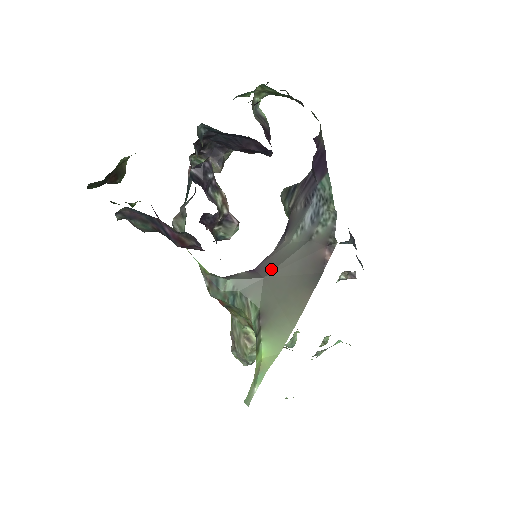
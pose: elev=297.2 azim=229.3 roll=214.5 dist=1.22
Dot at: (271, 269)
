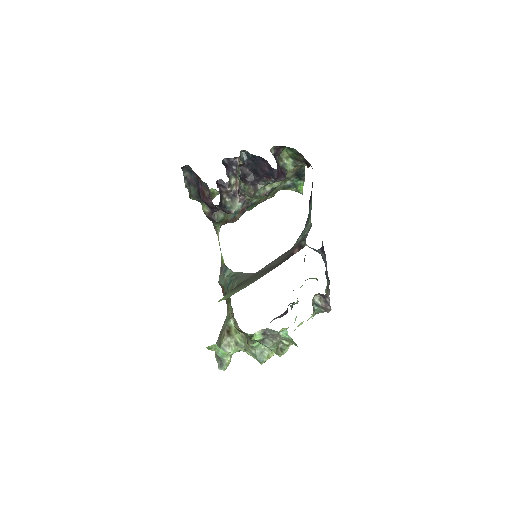
Dot at: occluded
